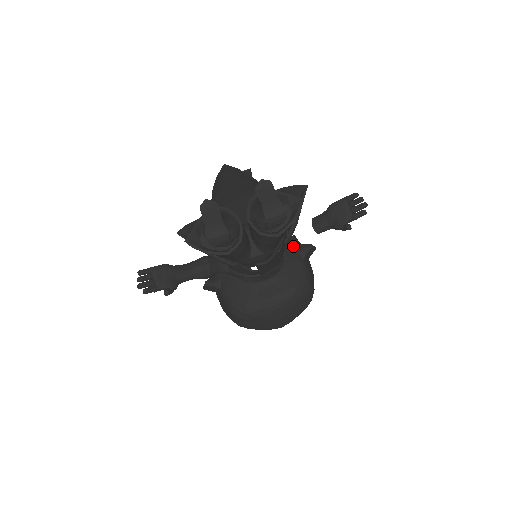
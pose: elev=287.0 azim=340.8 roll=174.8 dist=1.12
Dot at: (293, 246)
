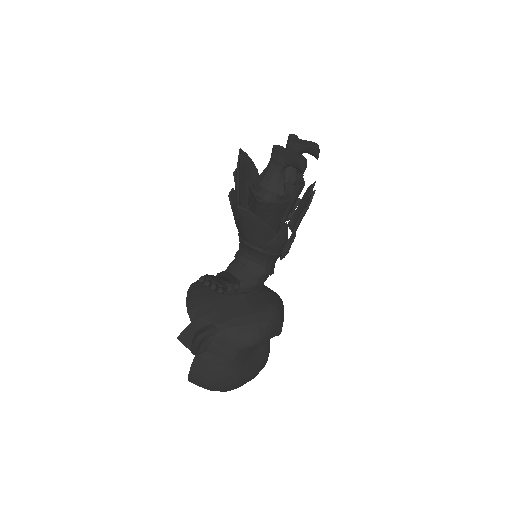
Dot at: occluded
